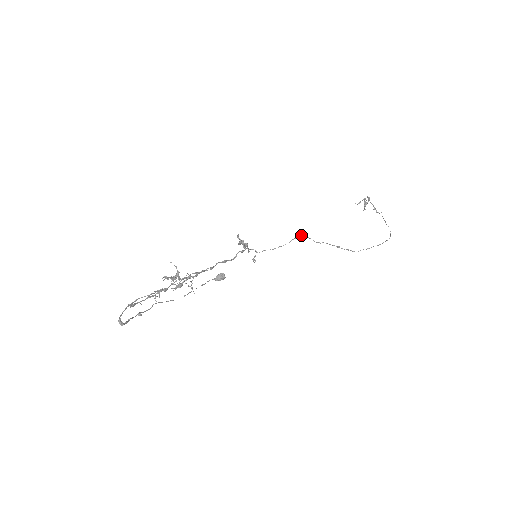
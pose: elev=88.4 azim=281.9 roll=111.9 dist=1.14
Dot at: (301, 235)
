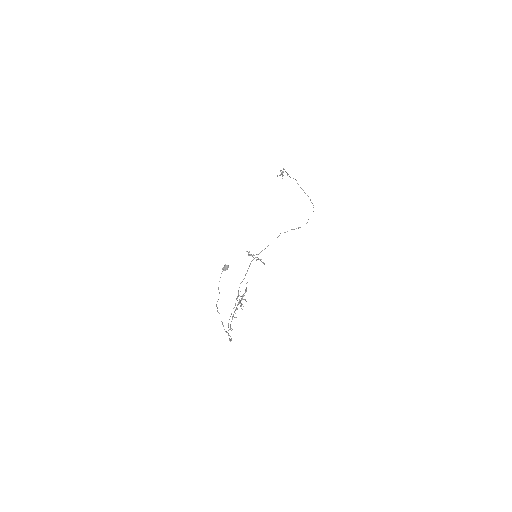
Dot at: occluded
